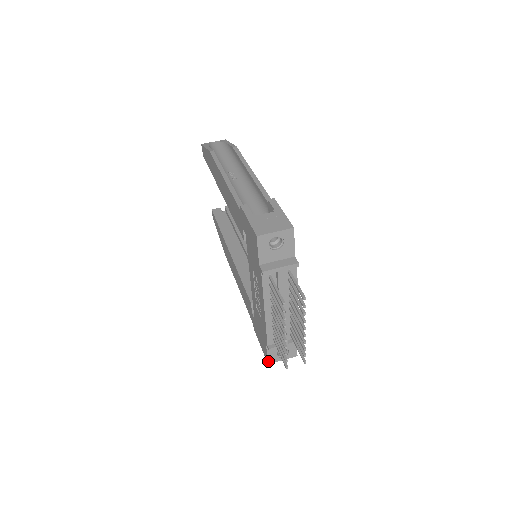
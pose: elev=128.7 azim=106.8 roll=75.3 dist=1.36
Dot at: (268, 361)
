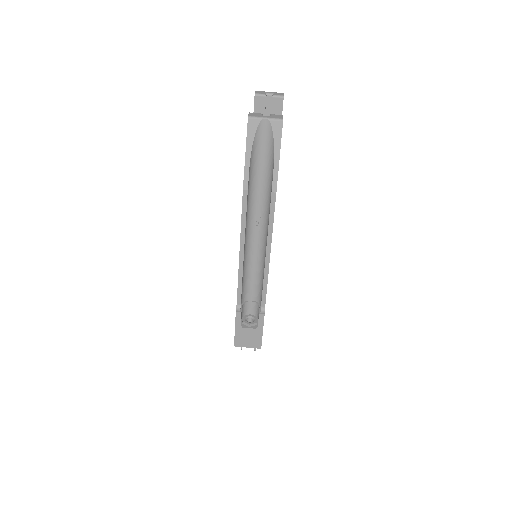
Dot at: occluded
